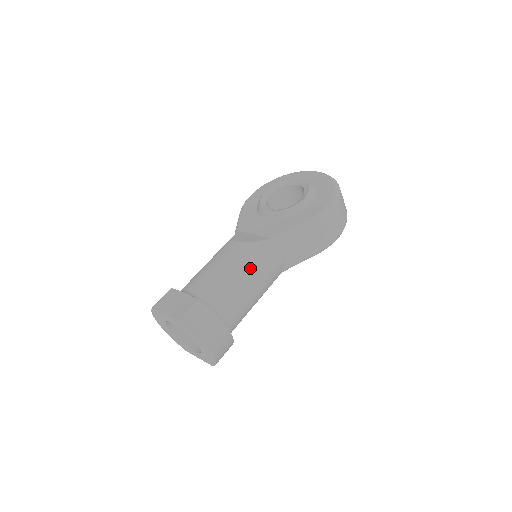
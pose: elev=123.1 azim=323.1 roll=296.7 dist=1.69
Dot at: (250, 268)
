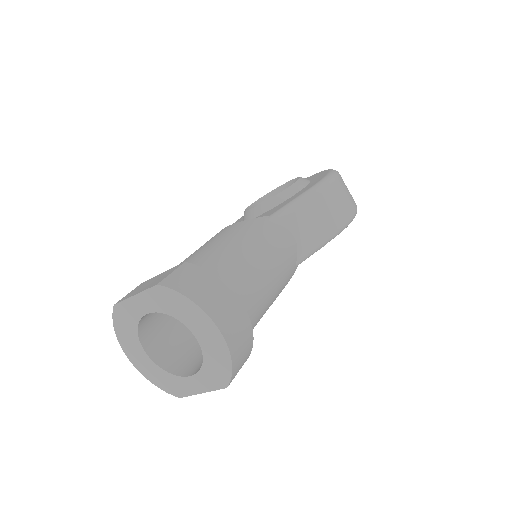
Dot at: (252, 239)
